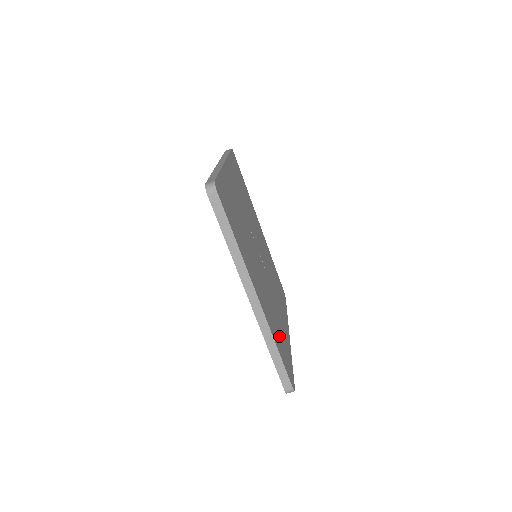
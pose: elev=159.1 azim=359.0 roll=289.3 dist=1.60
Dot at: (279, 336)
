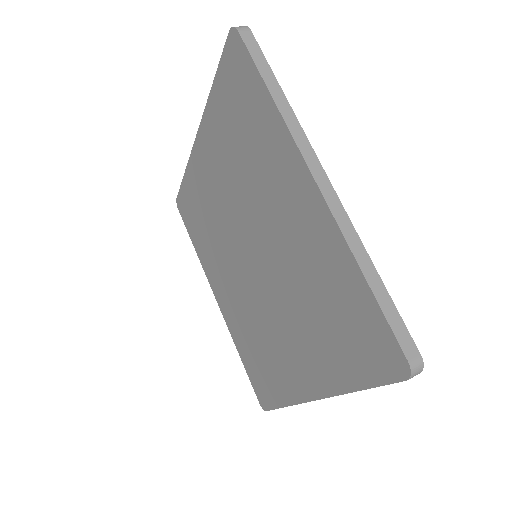
Dot at: occluded
